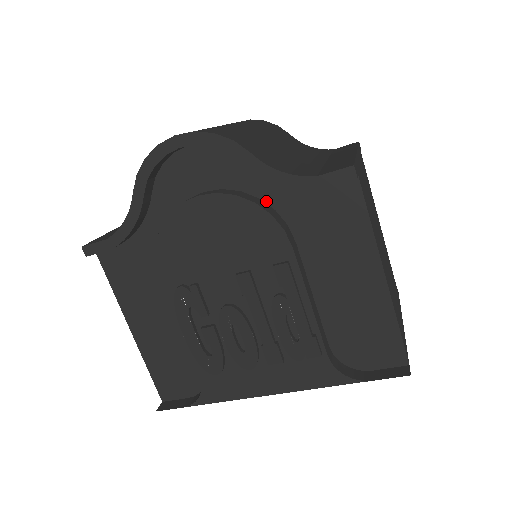
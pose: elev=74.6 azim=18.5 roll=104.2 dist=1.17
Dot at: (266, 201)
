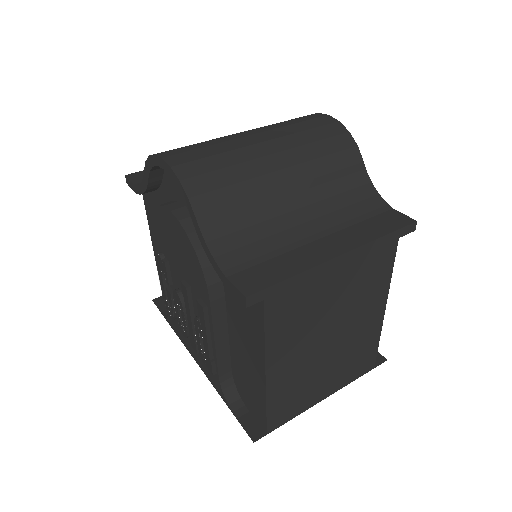
Dot at: occluded
